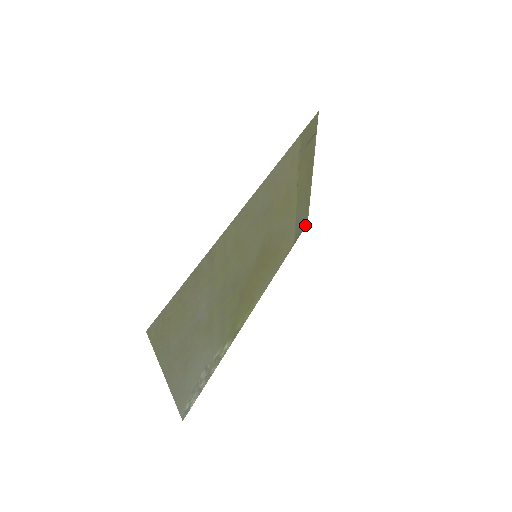
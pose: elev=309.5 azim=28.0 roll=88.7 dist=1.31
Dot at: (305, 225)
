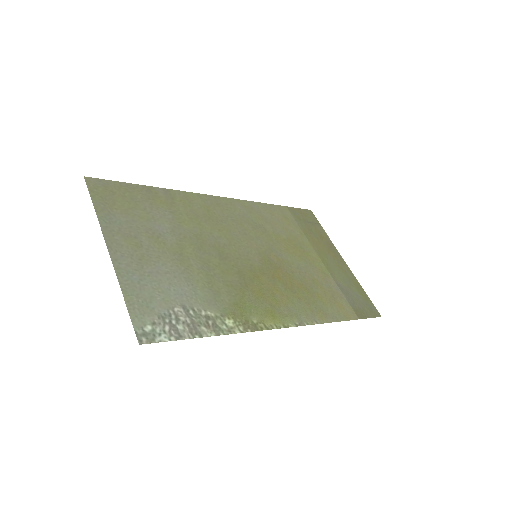
Dot at: (376, 315)
